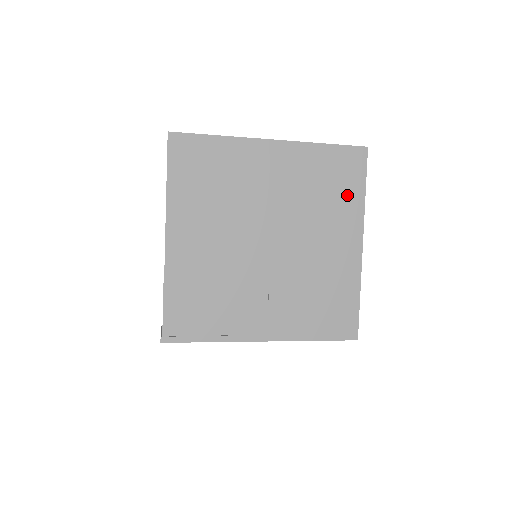
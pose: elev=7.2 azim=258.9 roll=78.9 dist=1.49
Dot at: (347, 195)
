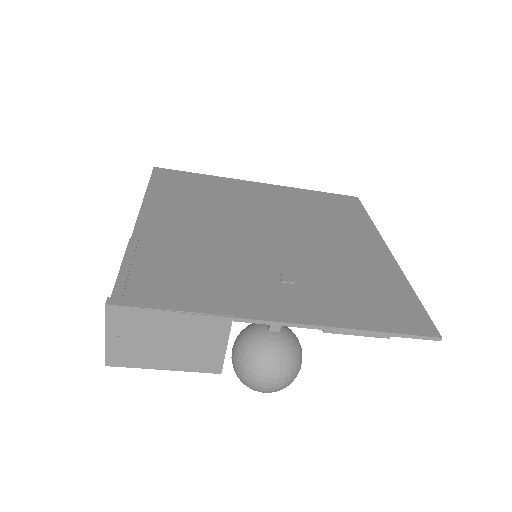
Dot at: (351, 218)
